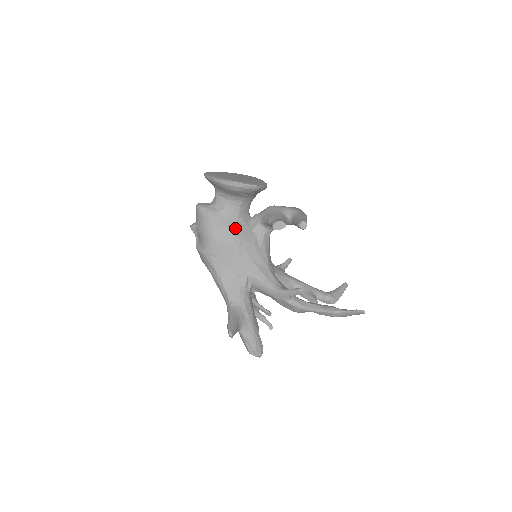
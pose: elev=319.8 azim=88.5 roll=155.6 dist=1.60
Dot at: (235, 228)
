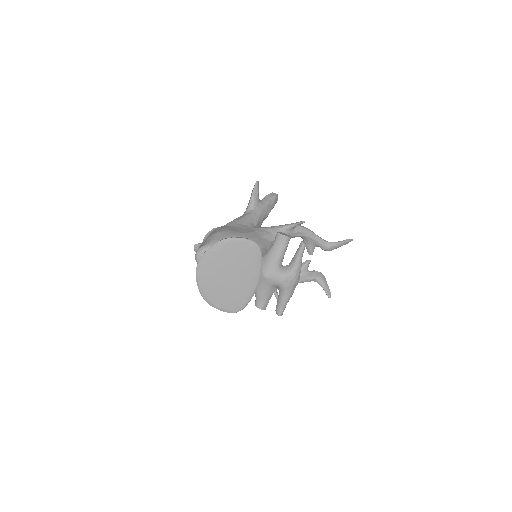
Dot at: occluded
